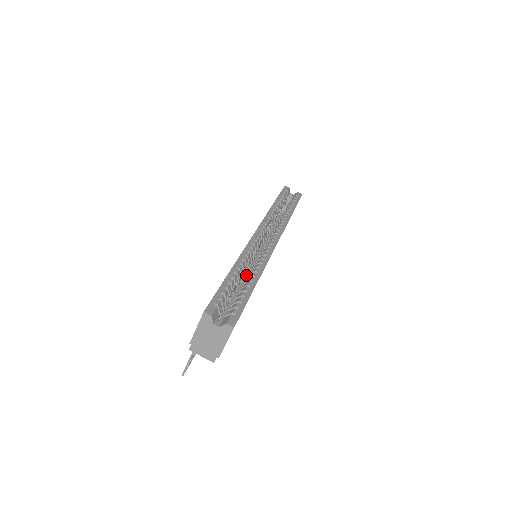
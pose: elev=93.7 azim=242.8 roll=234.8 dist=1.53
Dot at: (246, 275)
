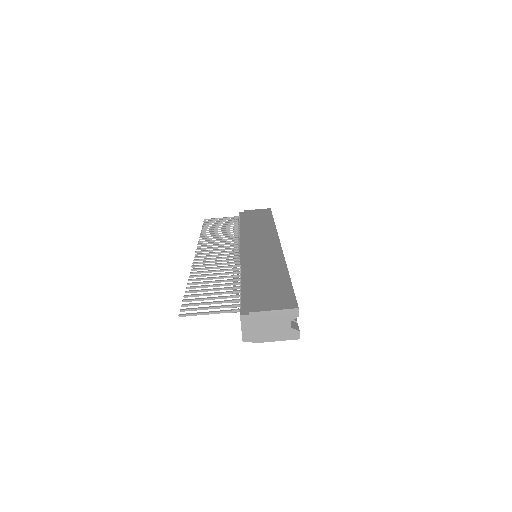
Dot at: occluded
